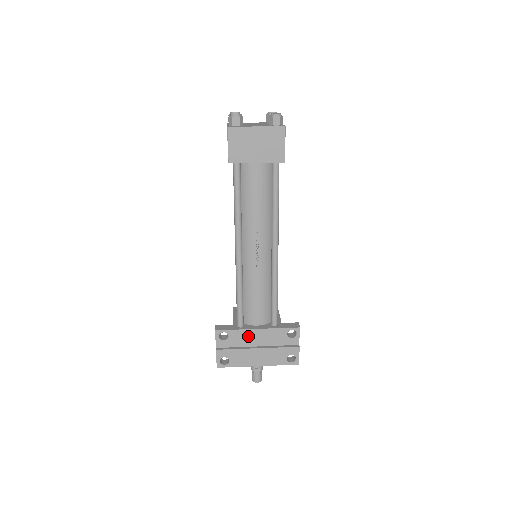
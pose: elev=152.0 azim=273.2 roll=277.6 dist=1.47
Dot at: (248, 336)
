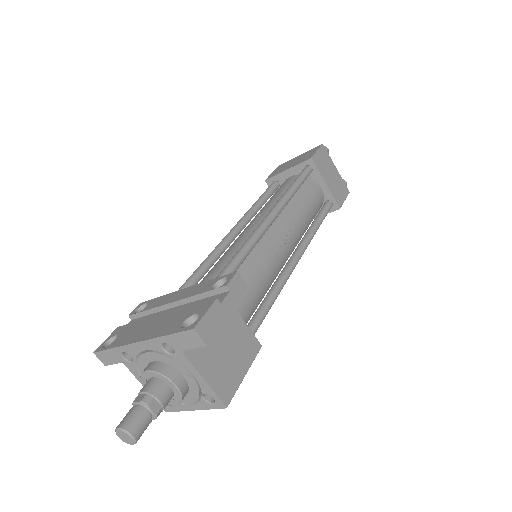
Dot at: (166, 301)
